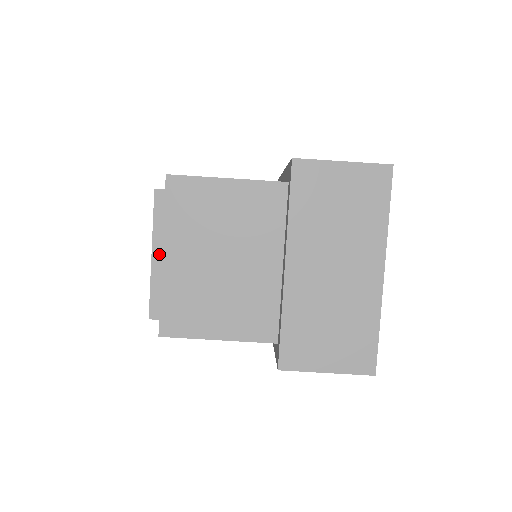
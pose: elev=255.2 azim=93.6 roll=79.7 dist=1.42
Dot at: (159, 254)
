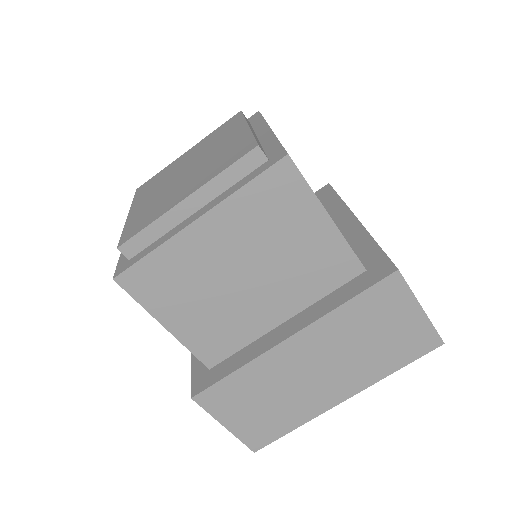
Dot at: (193, 205)
